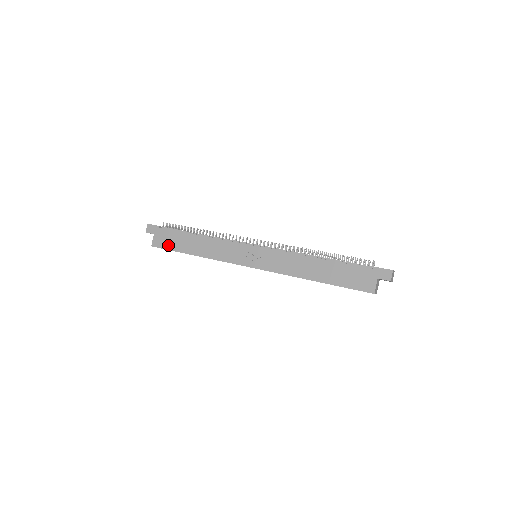
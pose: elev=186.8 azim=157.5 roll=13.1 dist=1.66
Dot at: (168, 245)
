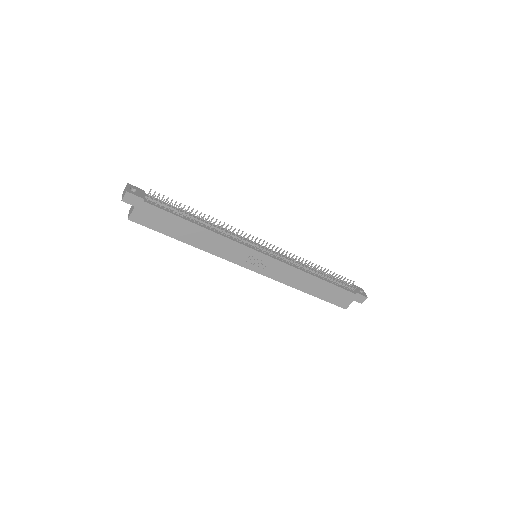
Dot at: (154, 225)
